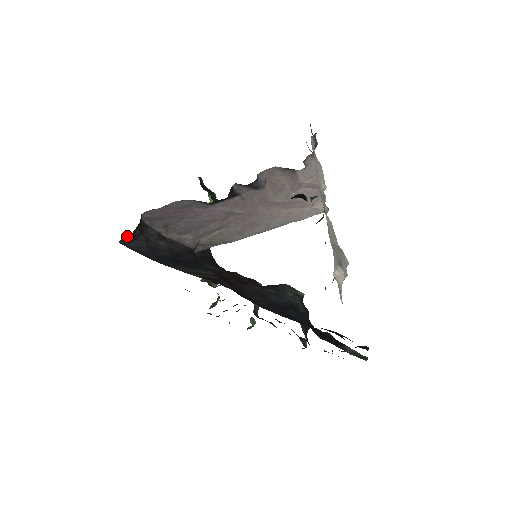
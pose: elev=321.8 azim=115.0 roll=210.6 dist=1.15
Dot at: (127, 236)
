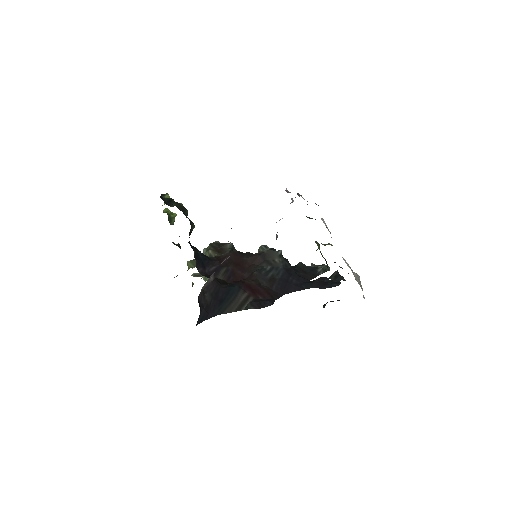
Dot at: occluded
